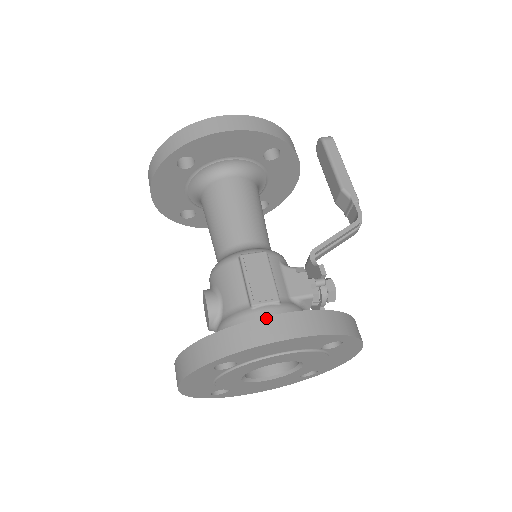
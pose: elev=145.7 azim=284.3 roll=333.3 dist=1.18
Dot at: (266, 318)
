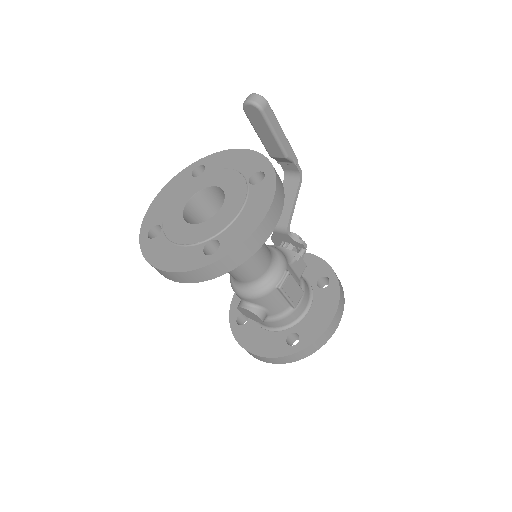
Dot at: (329, 327)
